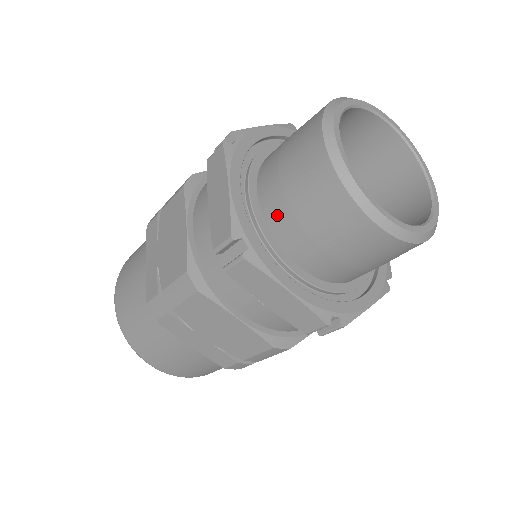
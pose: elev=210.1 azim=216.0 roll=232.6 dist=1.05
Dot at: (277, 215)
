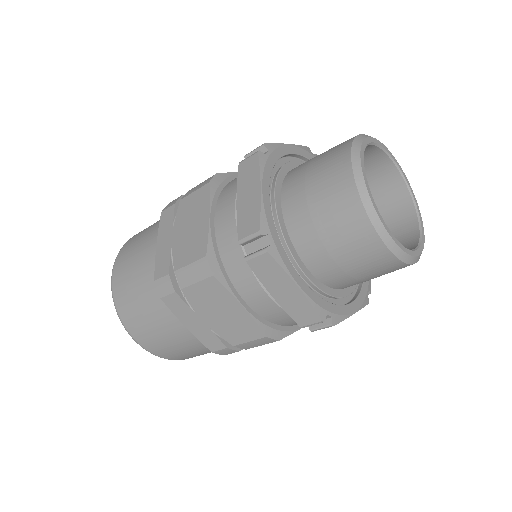
Dot at: (335, 279)
